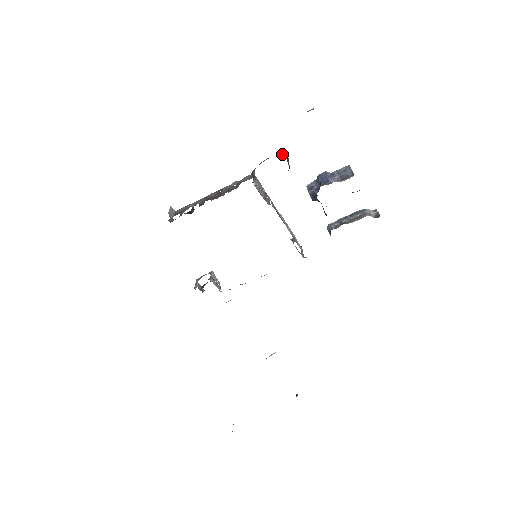
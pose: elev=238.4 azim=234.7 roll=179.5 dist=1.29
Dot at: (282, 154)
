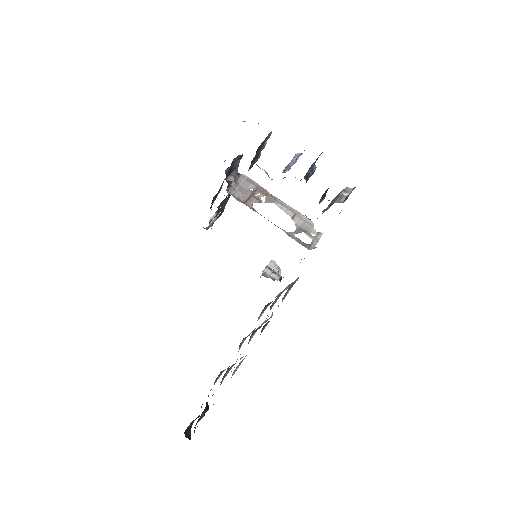
Dot at: (239, 155)
